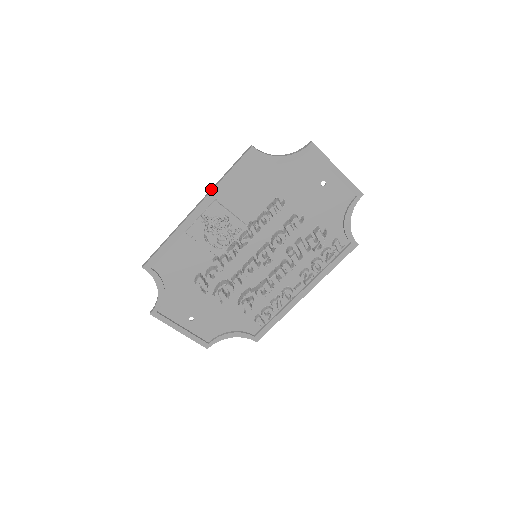
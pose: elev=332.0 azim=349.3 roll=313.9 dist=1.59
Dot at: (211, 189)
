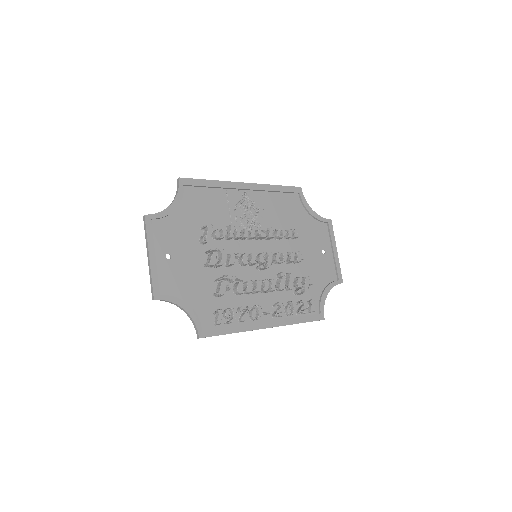
Dot at: (262, 184)
